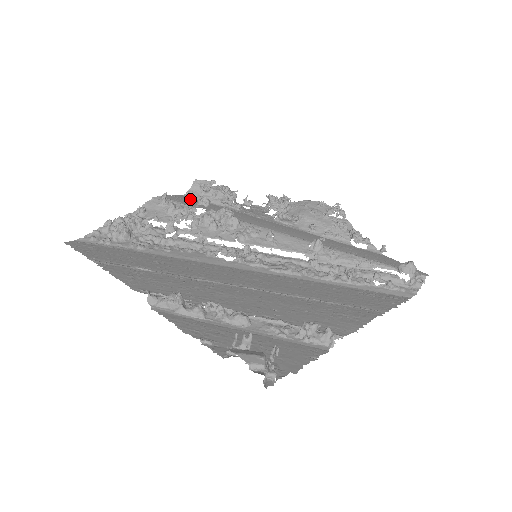
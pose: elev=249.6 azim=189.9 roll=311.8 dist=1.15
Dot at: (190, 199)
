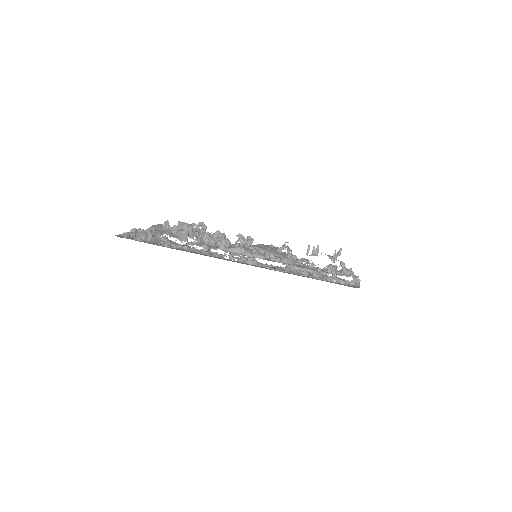
Dot at: occluded
